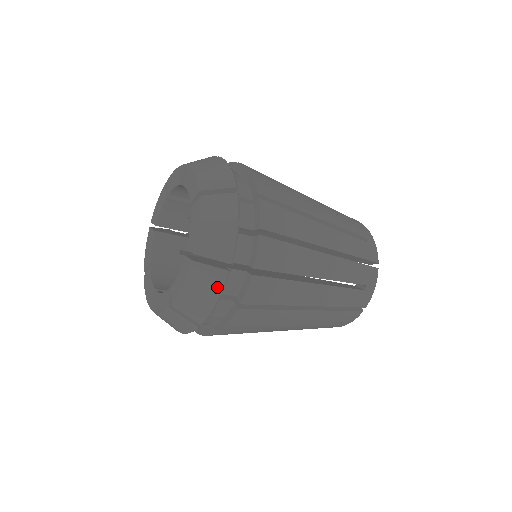
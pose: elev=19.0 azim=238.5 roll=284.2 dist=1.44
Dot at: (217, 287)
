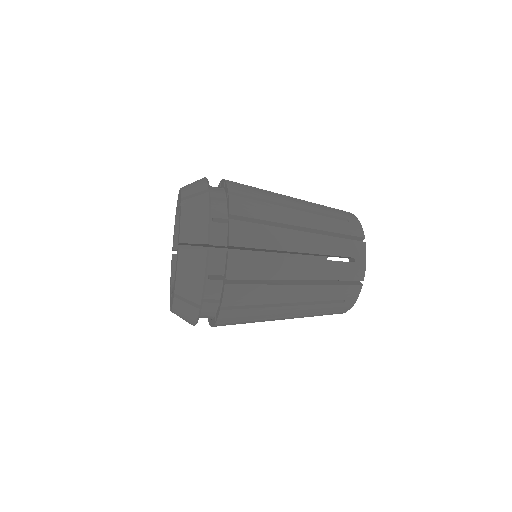
Dot at: (194, 315)
